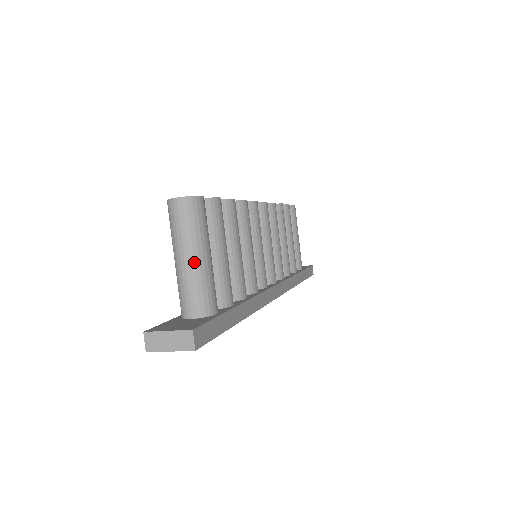
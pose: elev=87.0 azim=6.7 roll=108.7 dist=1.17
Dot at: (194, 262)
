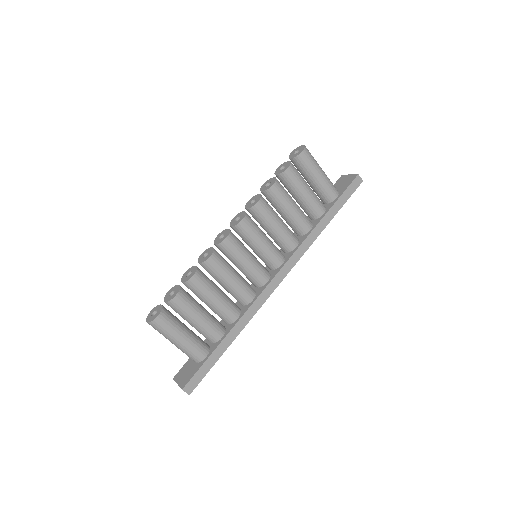
Dot at: (176, 345)
